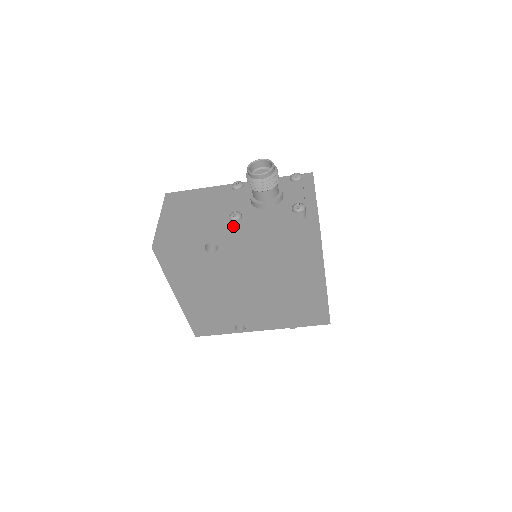
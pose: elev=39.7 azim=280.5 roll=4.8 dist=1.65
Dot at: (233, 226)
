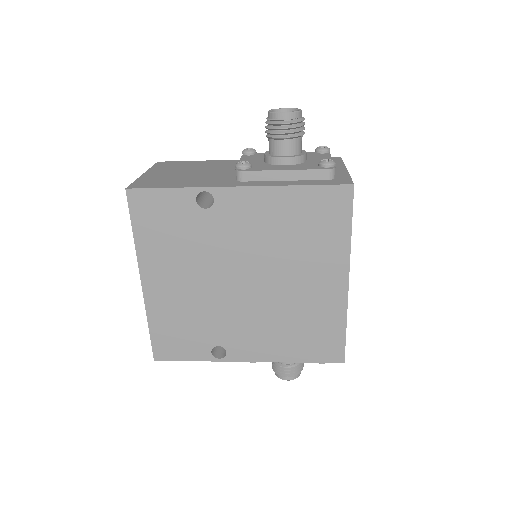
Dot at: (238, 178)
